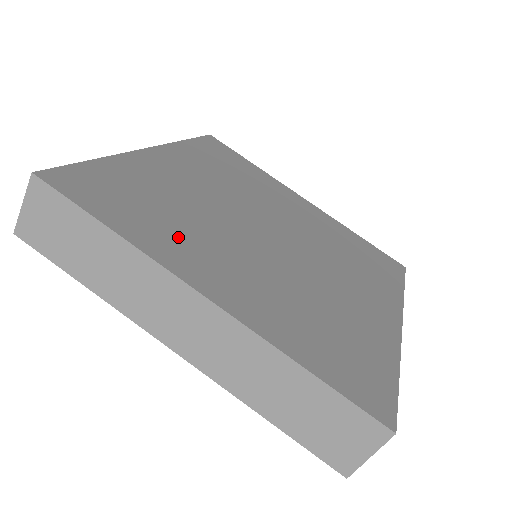
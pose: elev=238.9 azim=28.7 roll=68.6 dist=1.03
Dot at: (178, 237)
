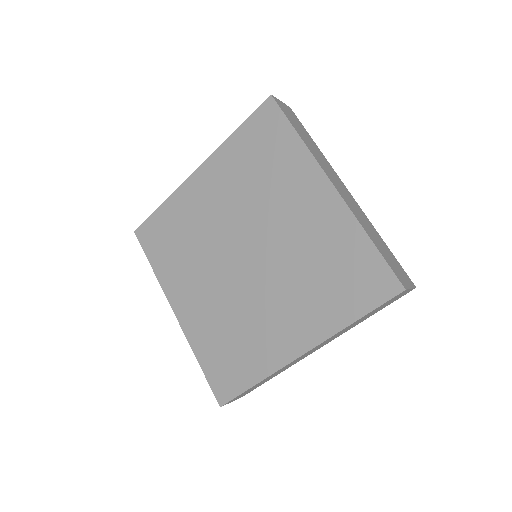
Dot at: (257, 344)
